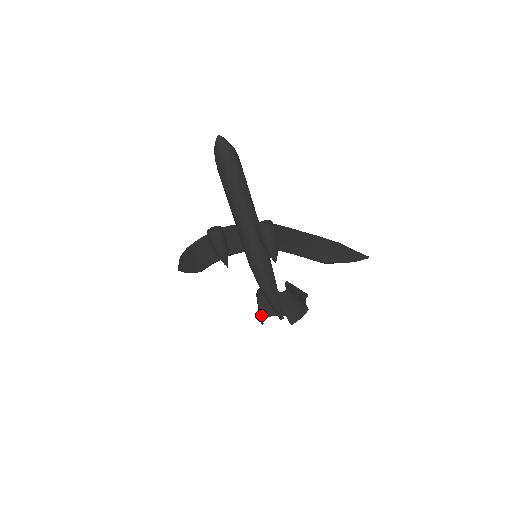
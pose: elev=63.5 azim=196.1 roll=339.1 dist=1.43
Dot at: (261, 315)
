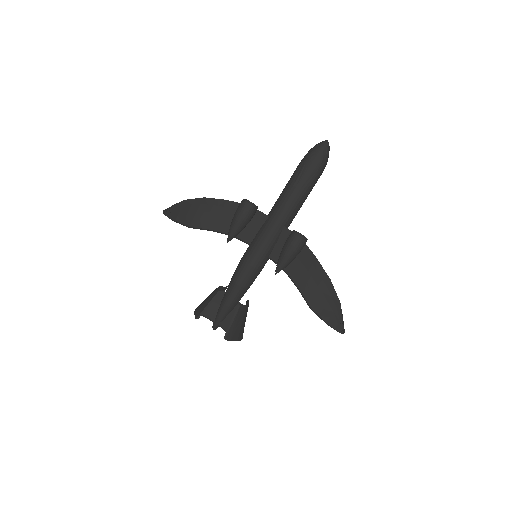
Dot at: (205, 309)
